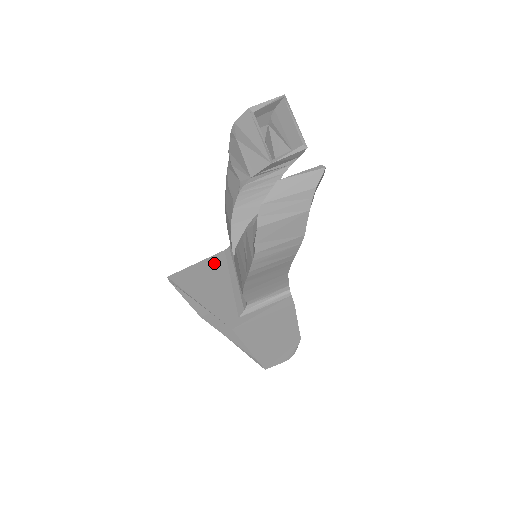
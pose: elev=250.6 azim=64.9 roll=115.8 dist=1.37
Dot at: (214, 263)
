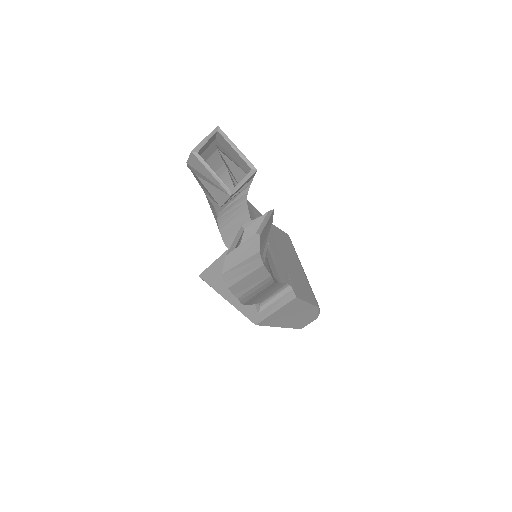
Dot at: occluded
